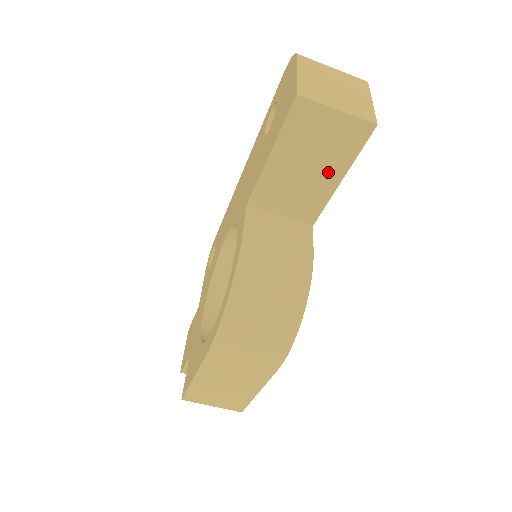
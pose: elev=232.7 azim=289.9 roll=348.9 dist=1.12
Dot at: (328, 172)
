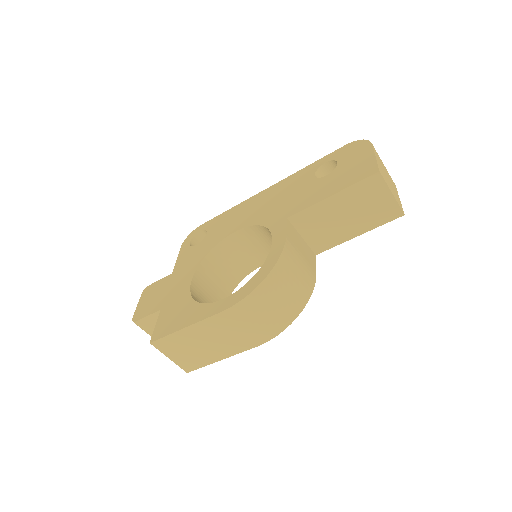
Dot at: (355, 226)
